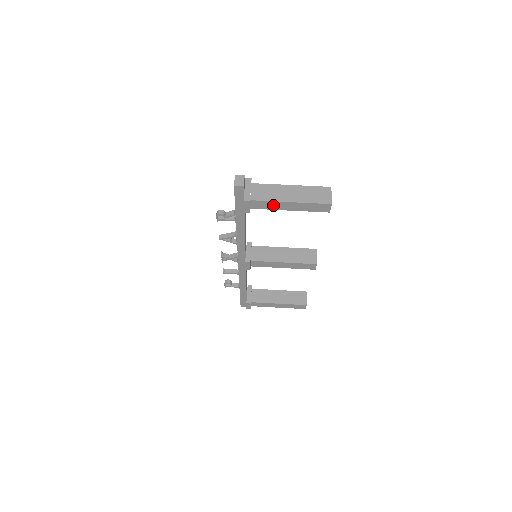
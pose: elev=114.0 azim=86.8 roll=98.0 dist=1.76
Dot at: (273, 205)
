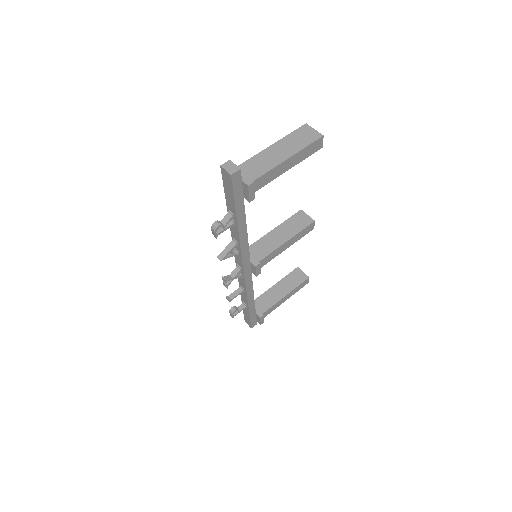
Dot at: (273, 174)
